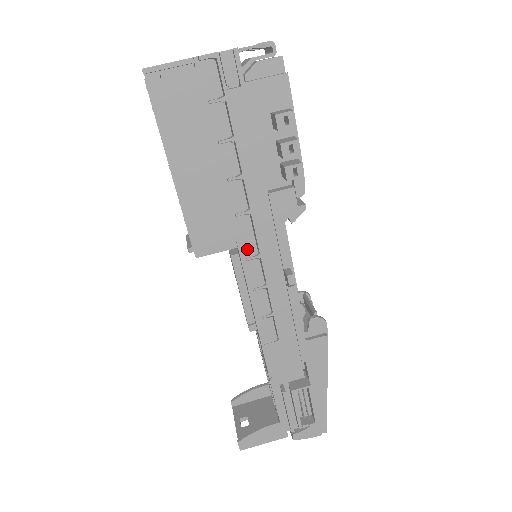
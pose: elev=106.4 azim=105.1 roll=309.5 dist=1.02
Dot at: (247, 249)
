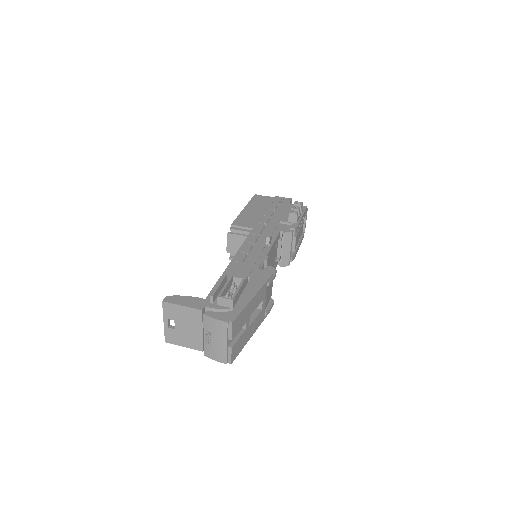
Dot at: (256, 232)
